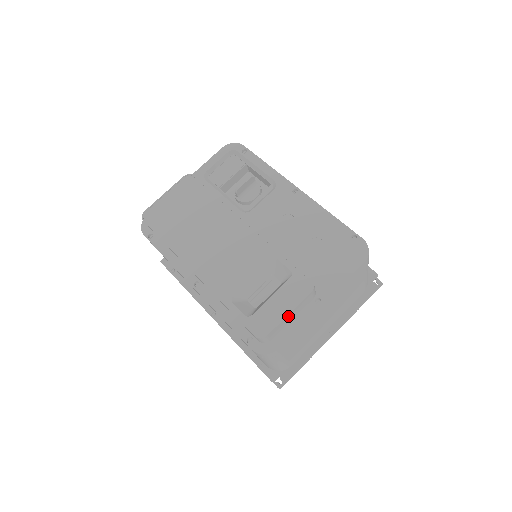
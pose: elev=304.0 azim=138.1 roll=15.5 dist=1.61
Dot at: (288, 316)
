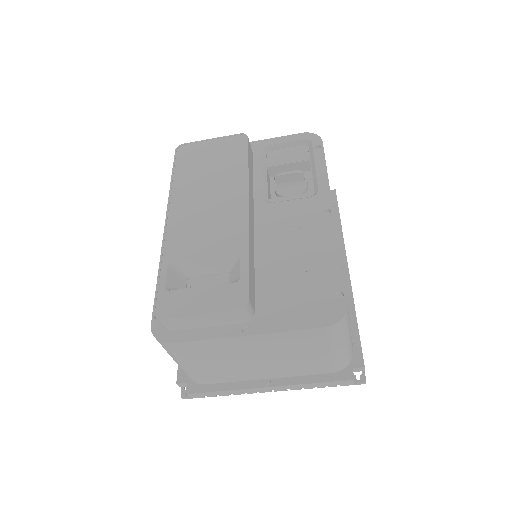
Dot at: (199, 317)
